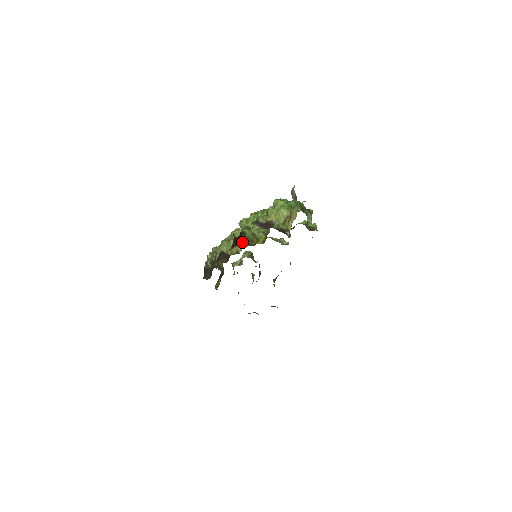
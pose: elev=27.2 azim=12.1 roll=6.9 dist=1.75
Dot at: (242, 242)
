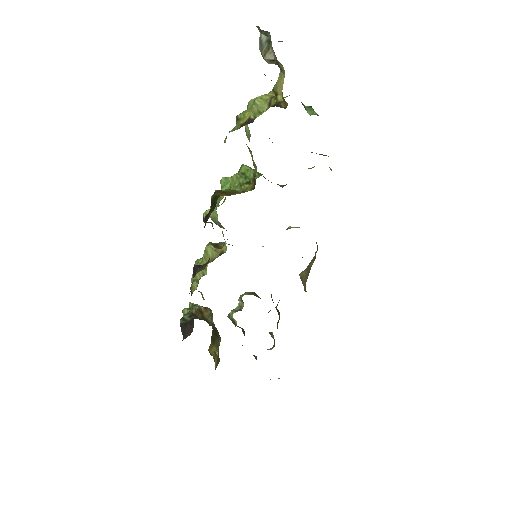
Dot at: occluded
